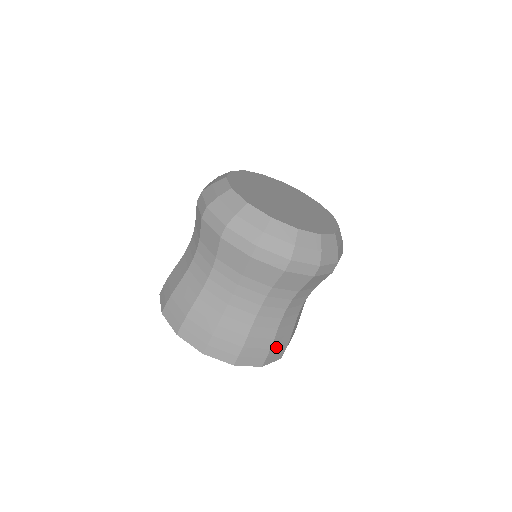
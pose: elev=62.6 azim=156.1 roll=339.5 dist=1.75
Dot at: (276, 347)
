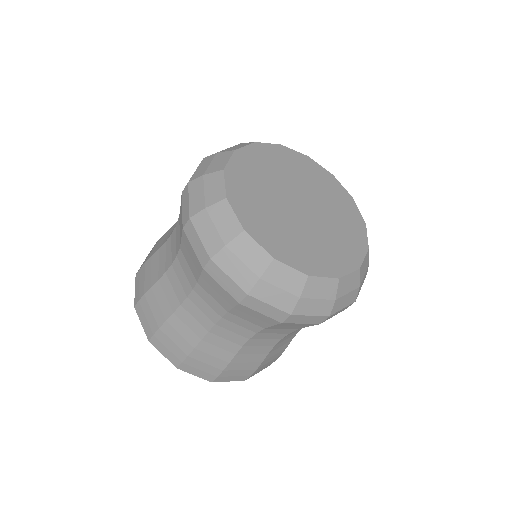
Dot at: occluded
